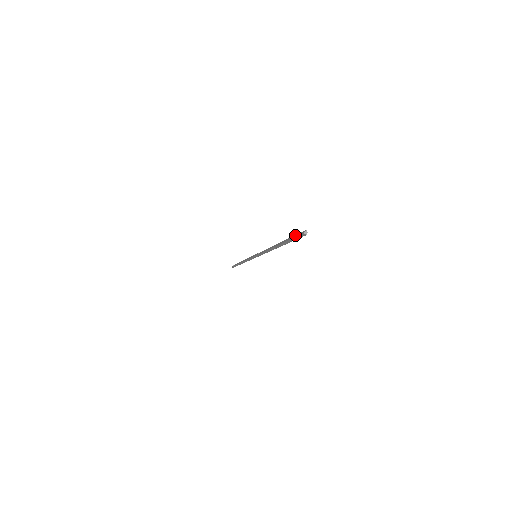
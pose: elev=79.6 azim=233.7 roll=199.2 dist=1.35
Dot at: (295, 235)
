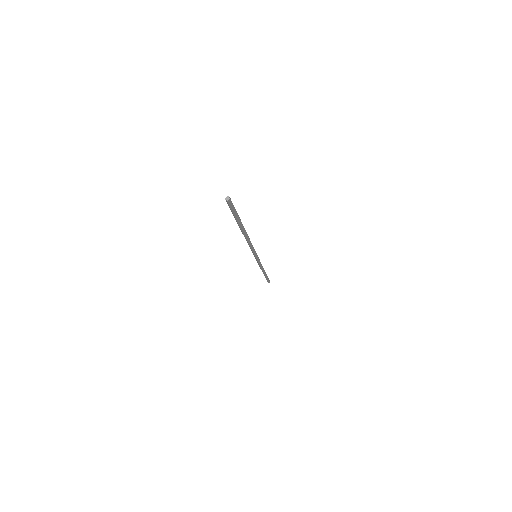
Dot at: (233, 208)
